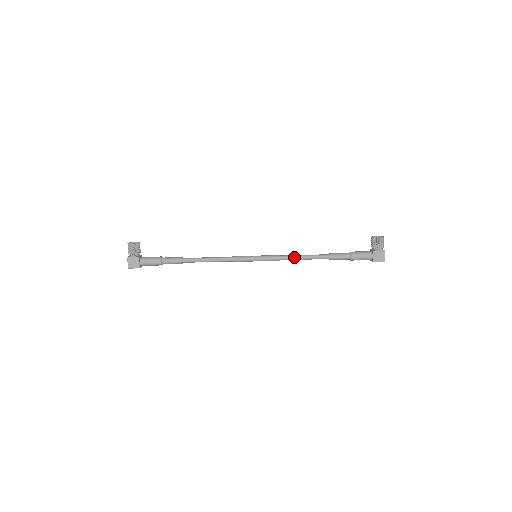
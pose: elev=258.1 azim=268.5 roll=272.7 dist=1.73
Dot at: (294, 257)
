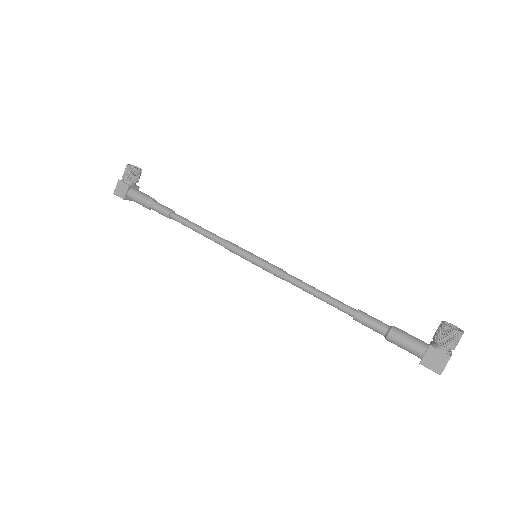
Dot at: (303, 285)
